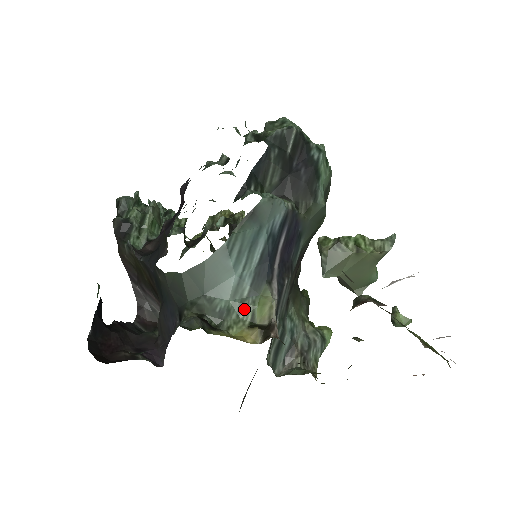
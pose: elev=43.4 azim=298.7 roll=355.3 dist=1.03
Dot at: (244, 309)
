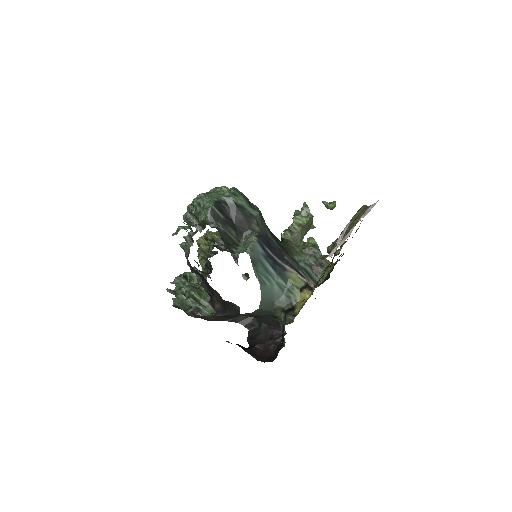
Dot at: (291, 289)
